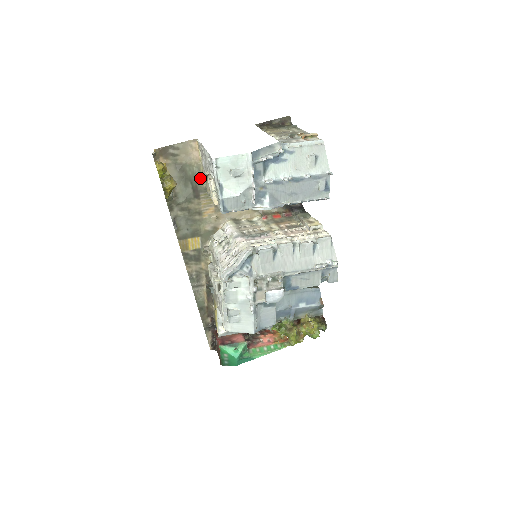
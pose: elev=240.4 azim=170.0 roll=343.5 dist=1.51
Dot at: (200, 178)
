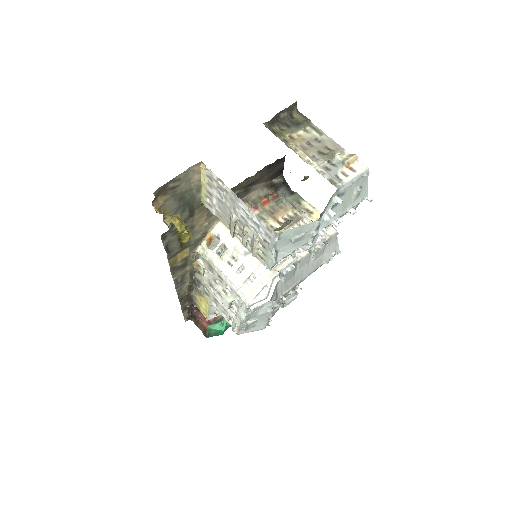
Dot at: (198, 198)
